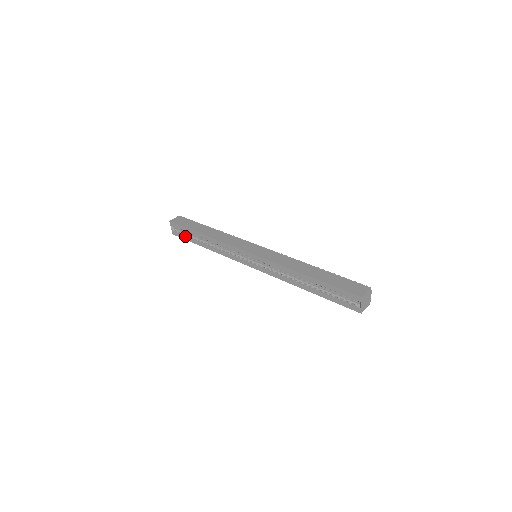
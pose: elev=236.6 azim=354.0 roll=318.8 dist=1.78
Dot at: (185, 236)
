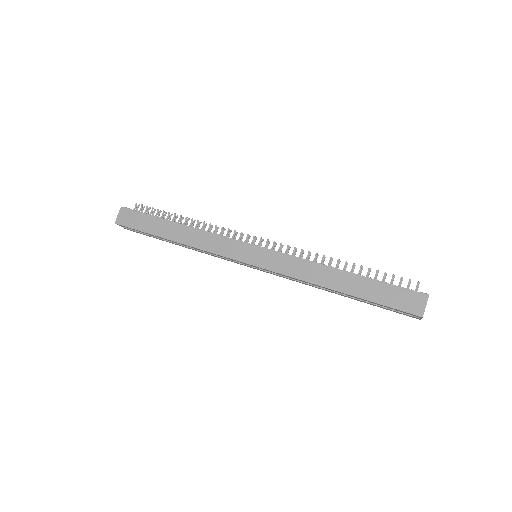
Dot at: (146, 235)
